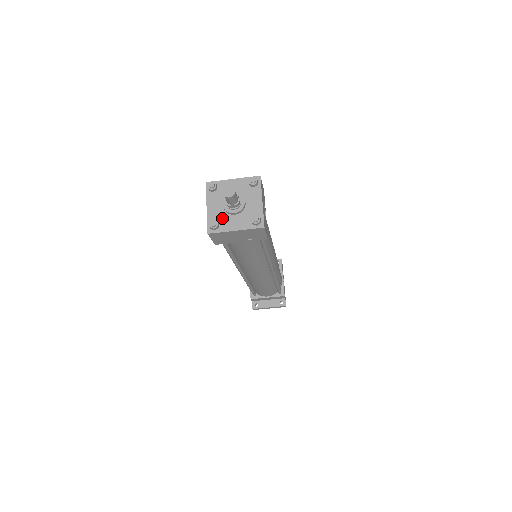
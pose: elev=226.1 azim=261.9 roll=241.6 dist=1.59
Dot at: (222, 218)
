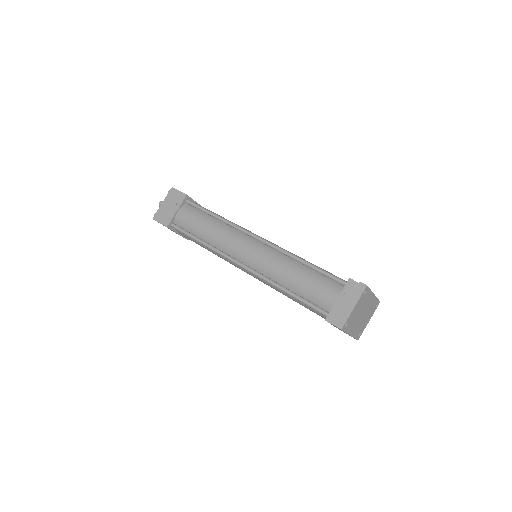
Dot at: occluded
